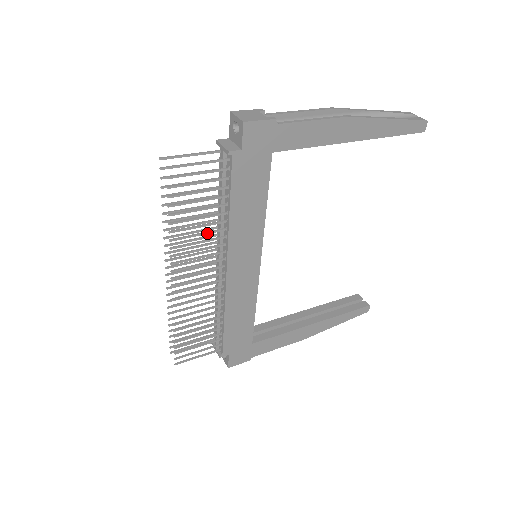
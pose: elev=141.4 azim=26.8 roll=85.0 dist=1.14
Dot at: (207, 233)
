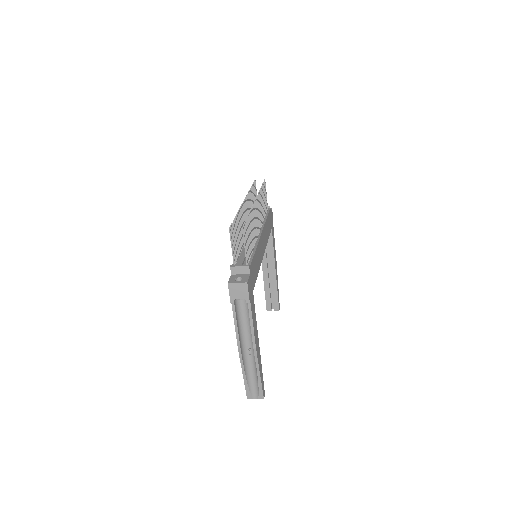
Dot at: occluded
